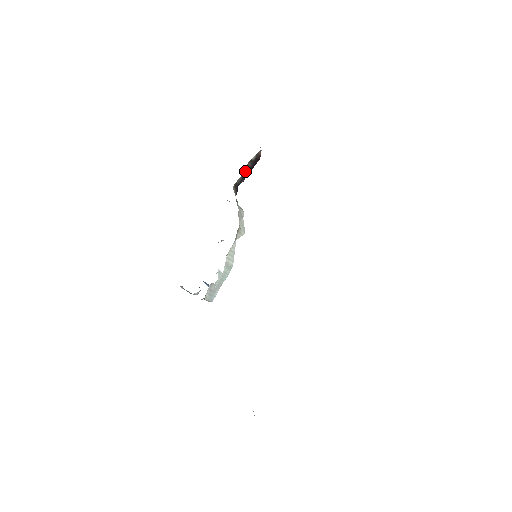
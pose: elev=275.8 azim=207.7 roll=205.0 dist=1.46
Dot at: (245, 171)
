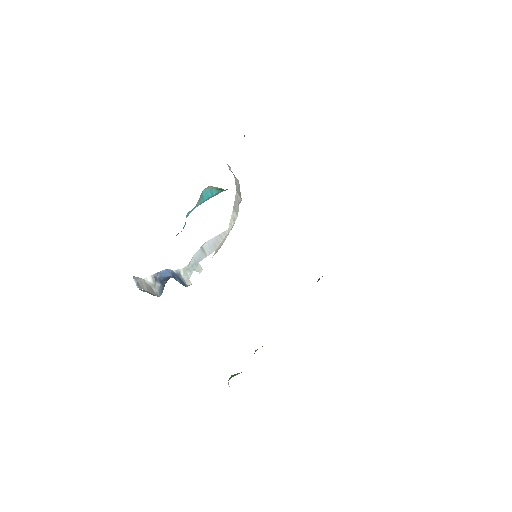
Dot at: occluded
